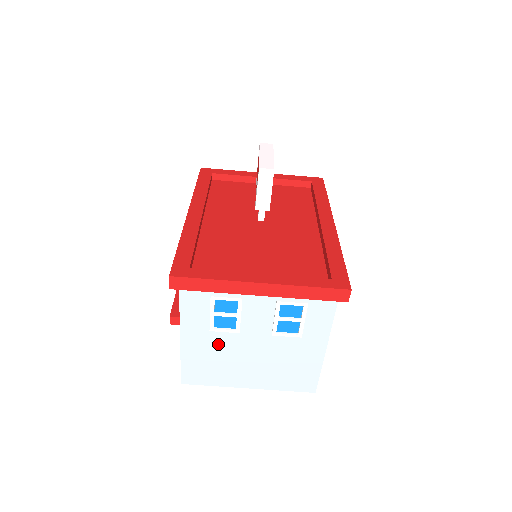
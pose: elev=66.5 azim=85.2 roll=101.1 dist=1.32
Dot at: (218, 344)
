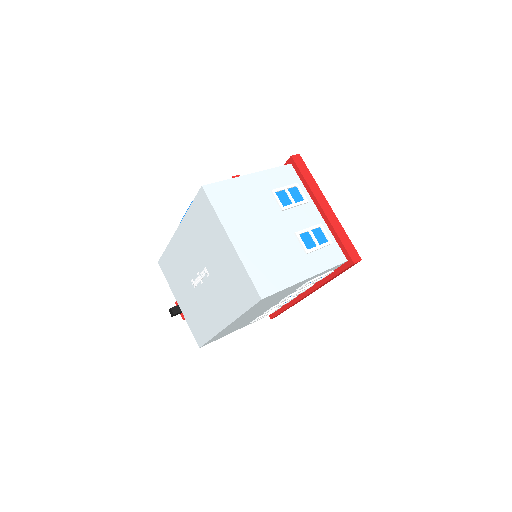
Dot at: (261, 201)
